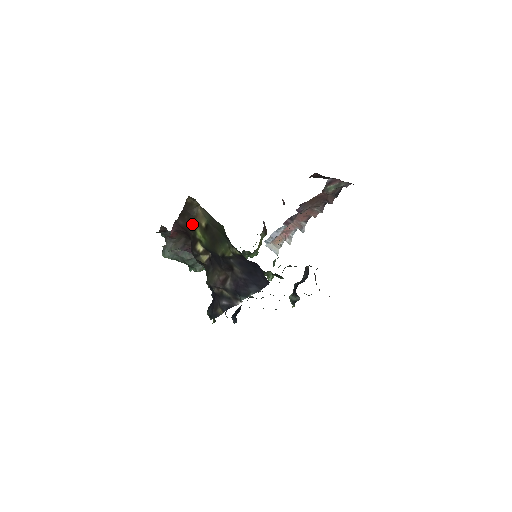
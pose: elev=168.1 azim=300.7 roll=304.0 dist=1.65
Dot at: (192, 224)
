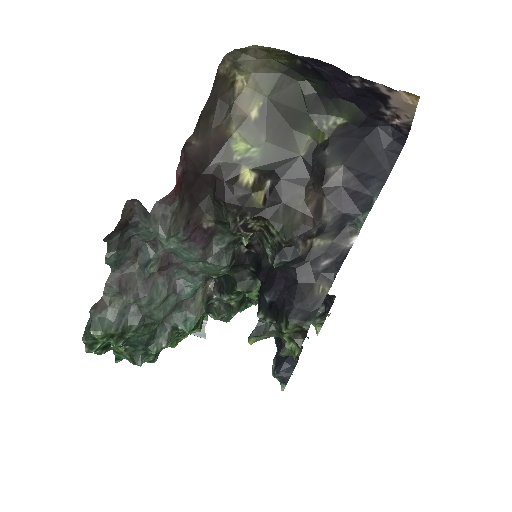
Dot at: (221, 136)
